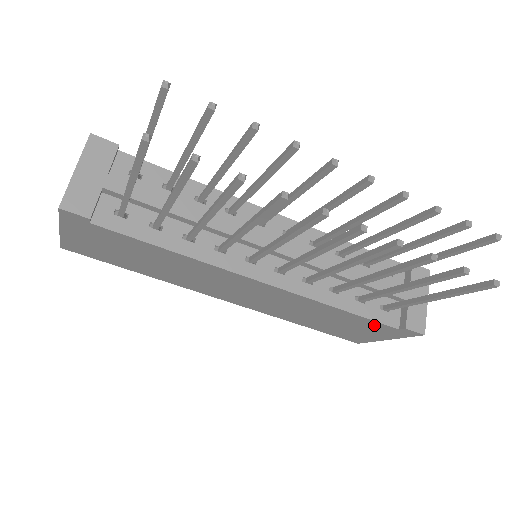
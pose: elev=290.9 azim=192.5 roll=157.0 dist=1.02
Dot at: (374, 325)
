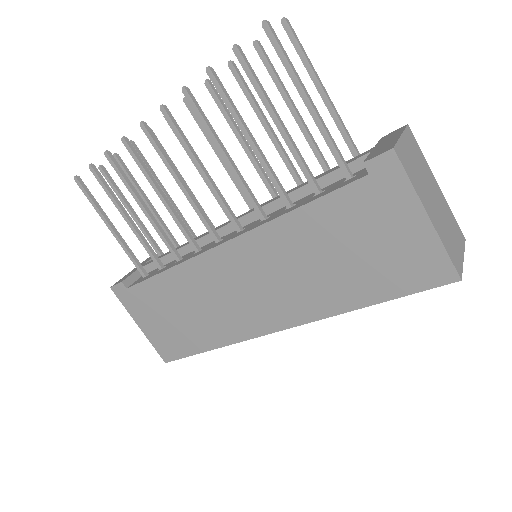
Dot at: (353, 201)
